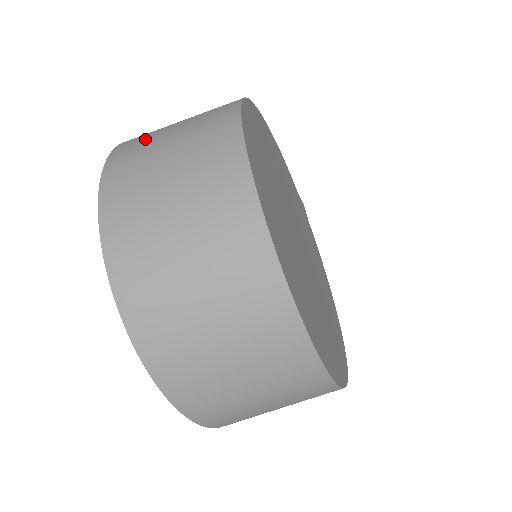
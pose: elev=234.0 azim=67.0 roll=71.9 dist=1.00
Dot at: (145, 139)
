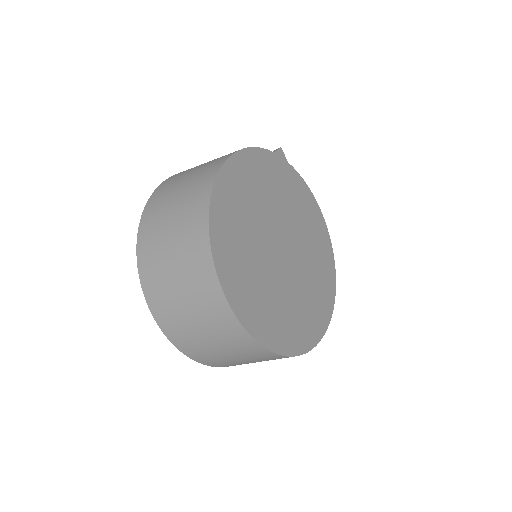
Dot at: (156, 266)
